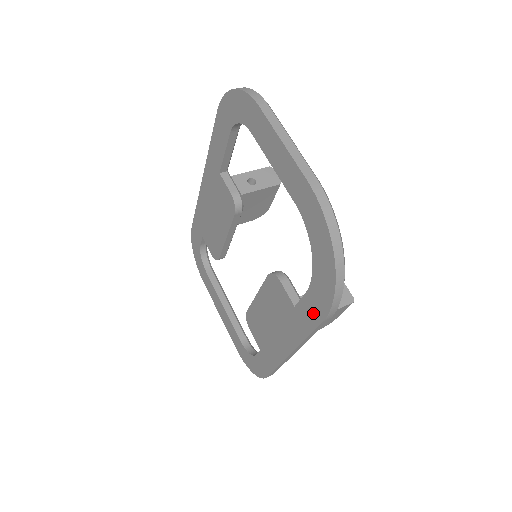
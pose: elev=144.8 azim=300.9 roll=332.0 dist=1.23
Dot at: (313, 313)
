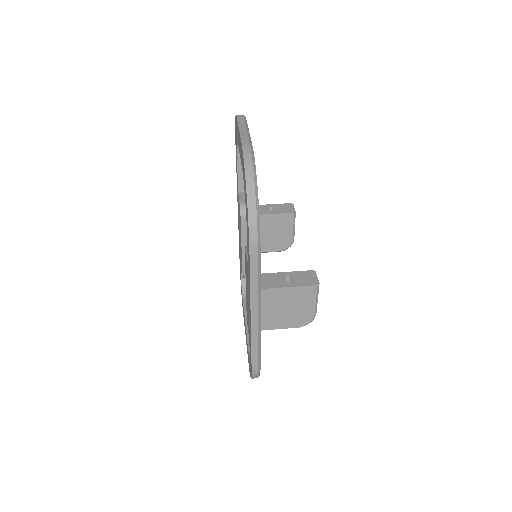
Dot at: (248, 254)
